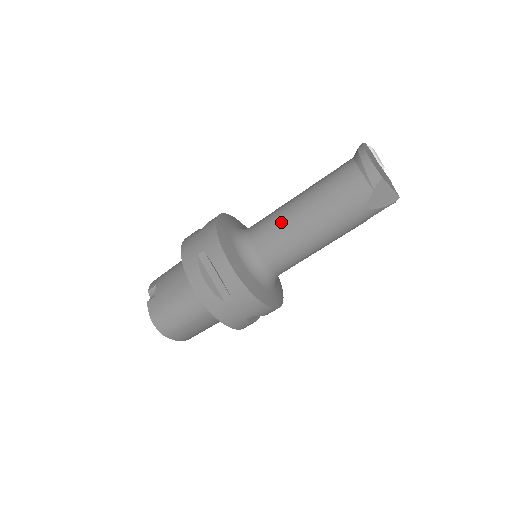
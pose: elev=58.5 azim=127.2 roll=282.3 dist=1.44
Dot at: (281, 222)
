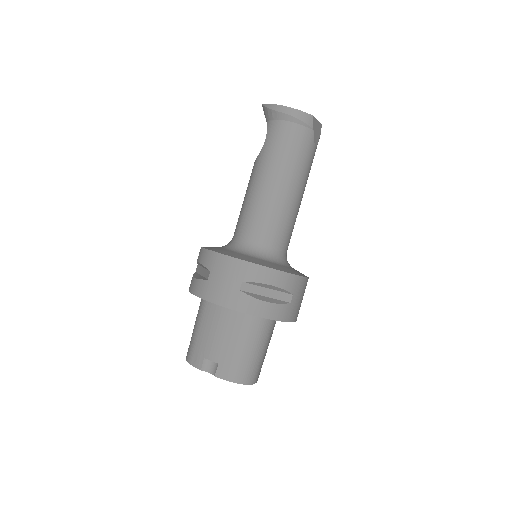
Dot at: (269, 208)
